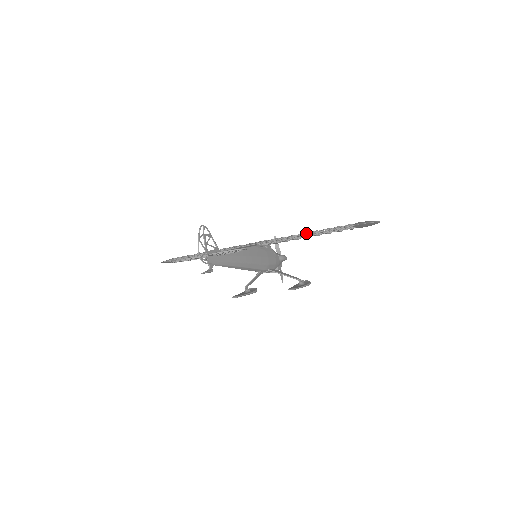
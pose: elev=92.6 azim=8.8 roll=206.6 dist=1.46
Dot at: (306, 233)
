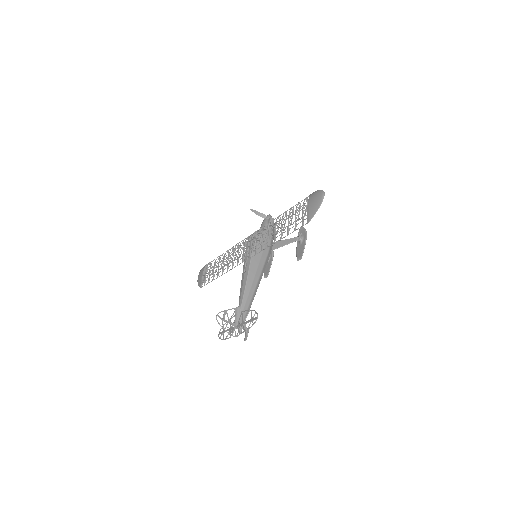
Dot at: (276, 223)
